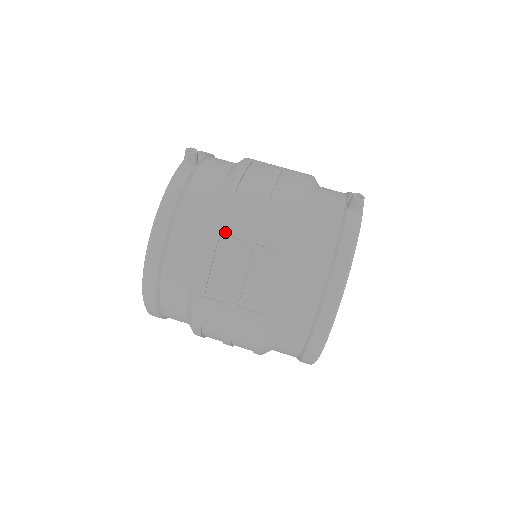
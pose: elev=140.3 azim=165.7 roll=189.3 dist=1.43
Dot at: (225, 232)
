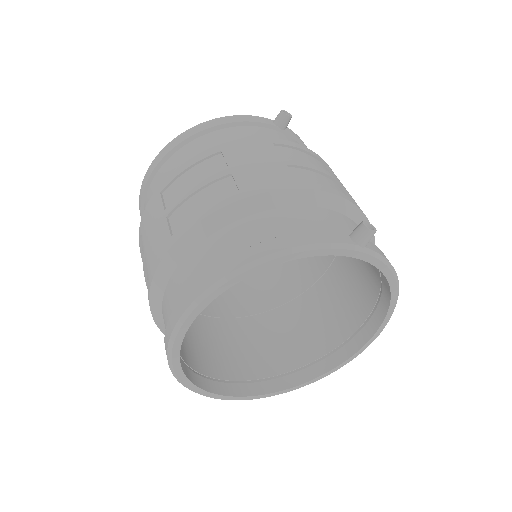
Dot at: (225, 152)
